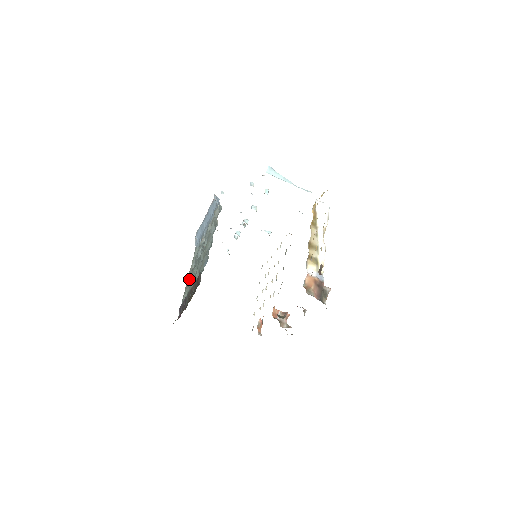
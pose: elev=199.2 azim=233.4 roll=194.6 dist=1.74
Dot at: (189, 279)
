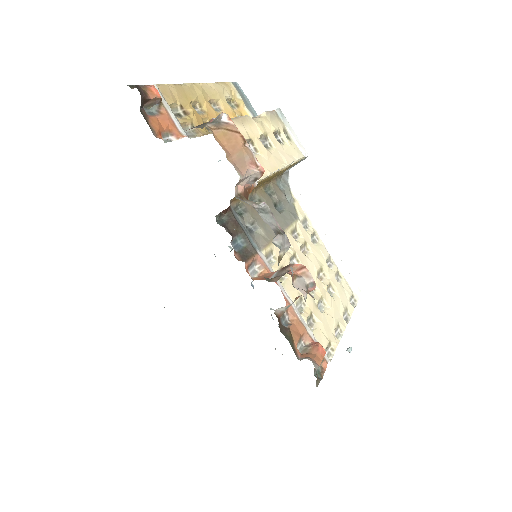
Dot at: occluded
